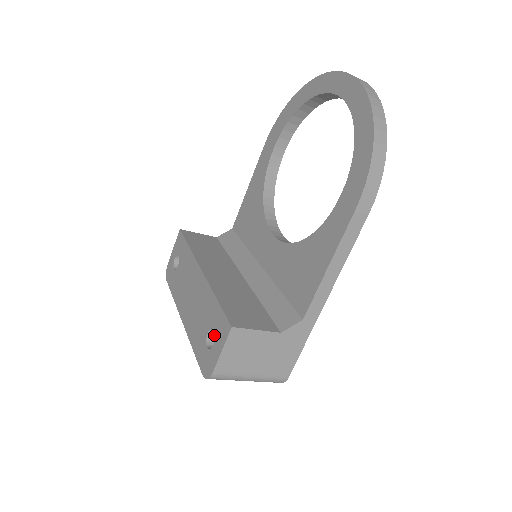
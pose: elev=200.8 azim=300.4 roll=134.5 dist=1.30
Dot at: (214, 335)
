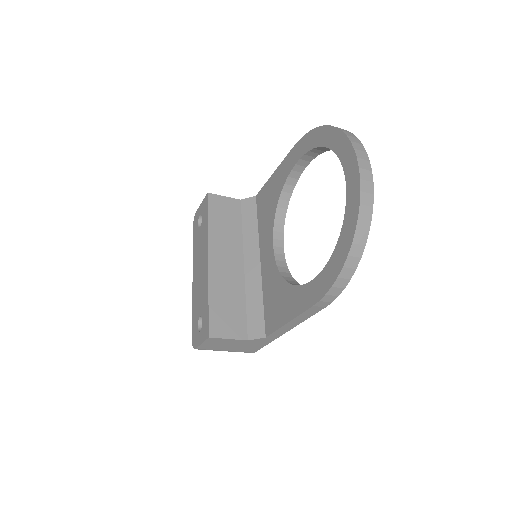
Dot at: occluded
